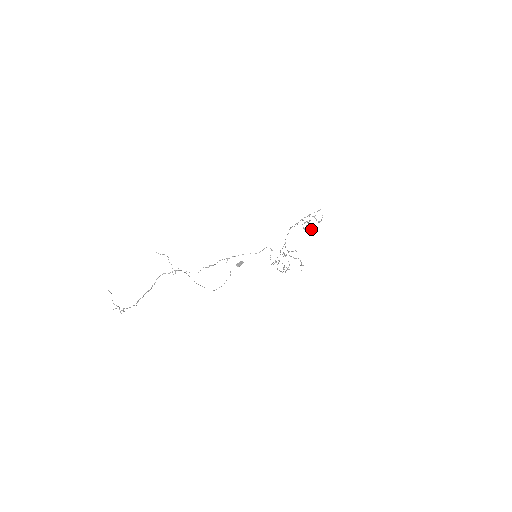
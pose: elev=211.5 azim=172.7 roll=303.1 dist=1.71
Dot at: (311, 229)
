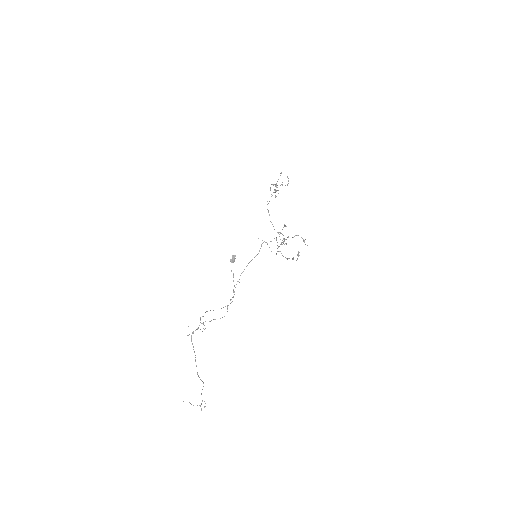
Dot at: occluded
